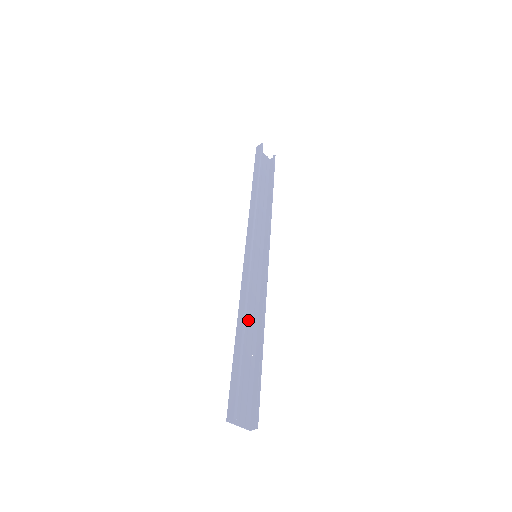
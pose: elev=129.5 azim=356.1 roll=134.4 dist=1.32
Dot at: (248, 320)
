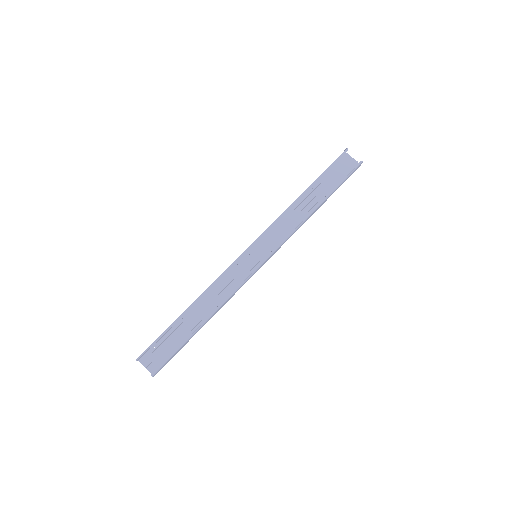
Dot at: (209, 303)
